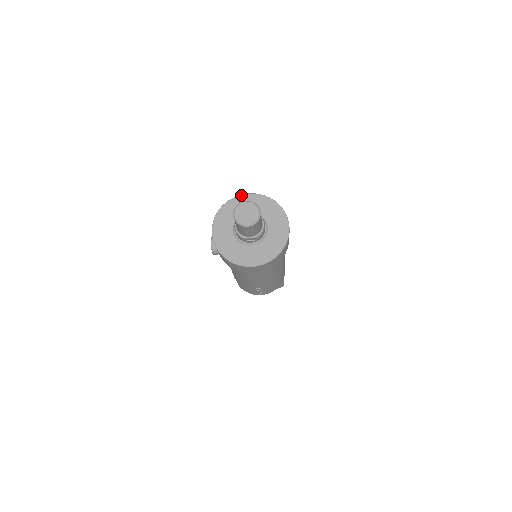
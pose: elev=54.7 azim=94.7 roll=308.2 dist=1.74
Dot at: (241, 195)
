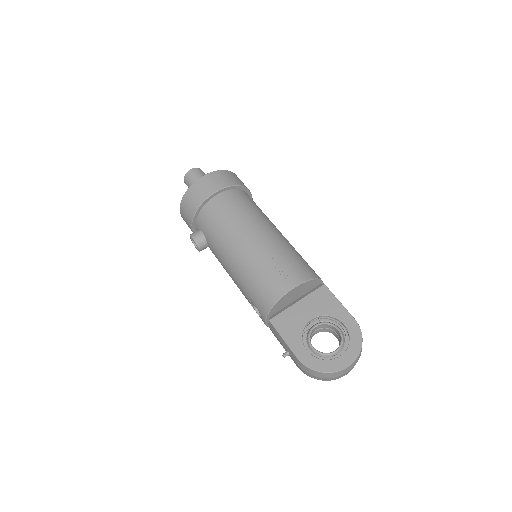
Dot at: occluded
